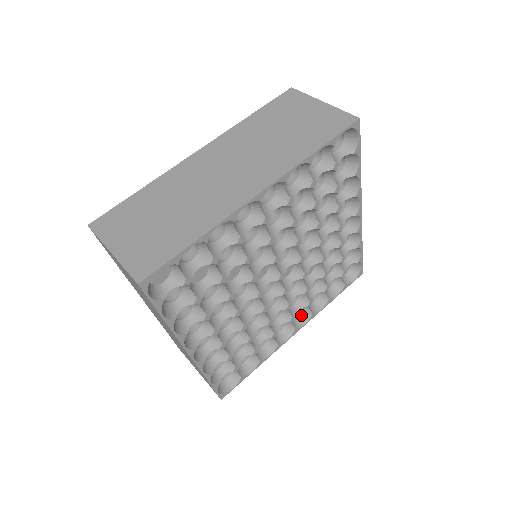
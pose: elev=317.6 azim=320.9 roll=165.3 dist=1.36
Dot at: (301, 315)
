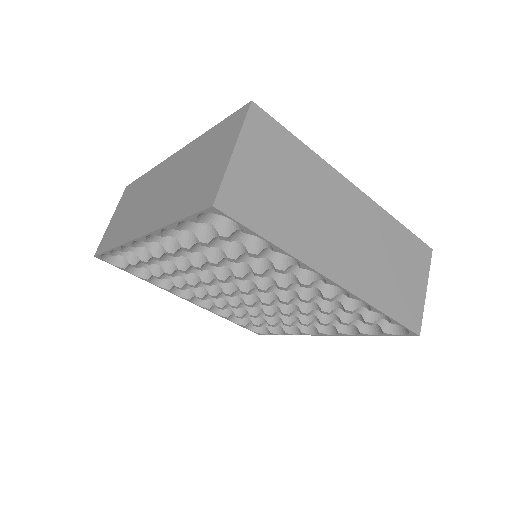
Dot at: occluded
